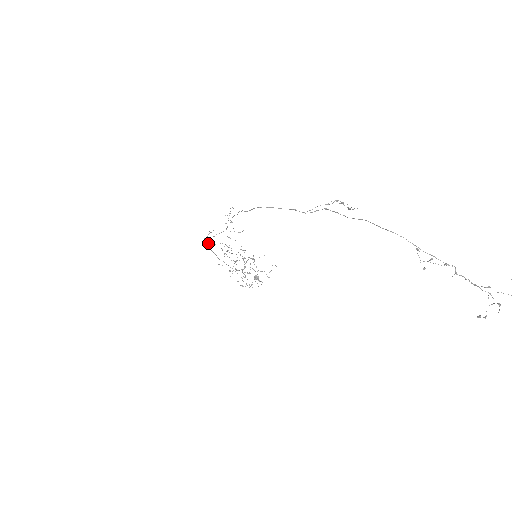
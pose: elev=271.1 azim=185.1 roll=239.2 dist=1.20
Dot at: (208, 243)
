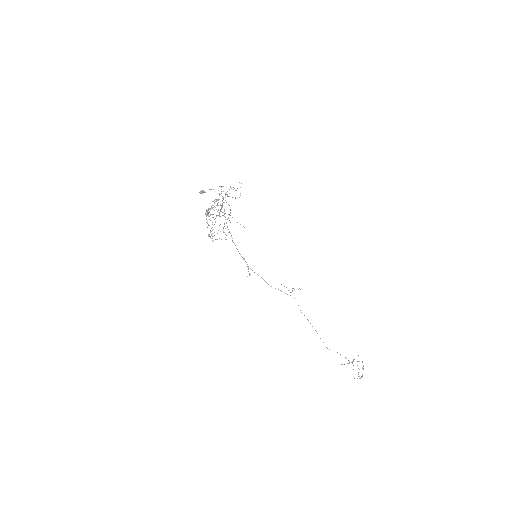
Dot at: occluded
